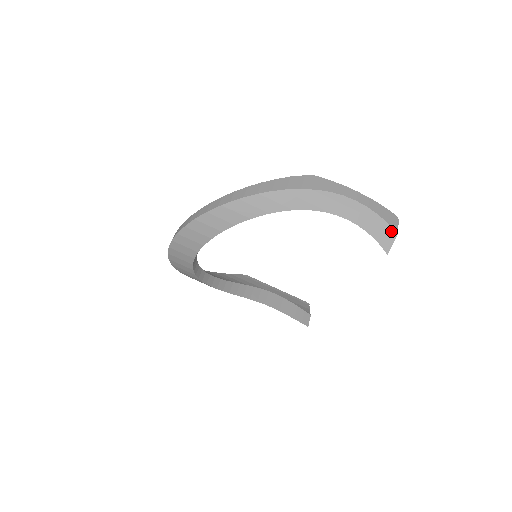
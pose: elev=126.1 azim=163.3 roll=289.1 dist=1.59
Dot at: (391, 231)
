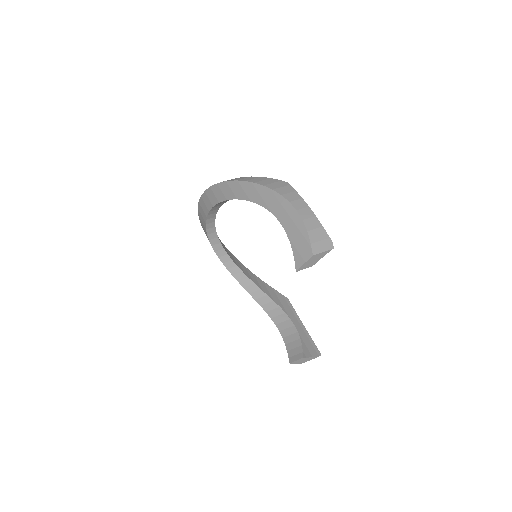
Dot at: (309, 250)
